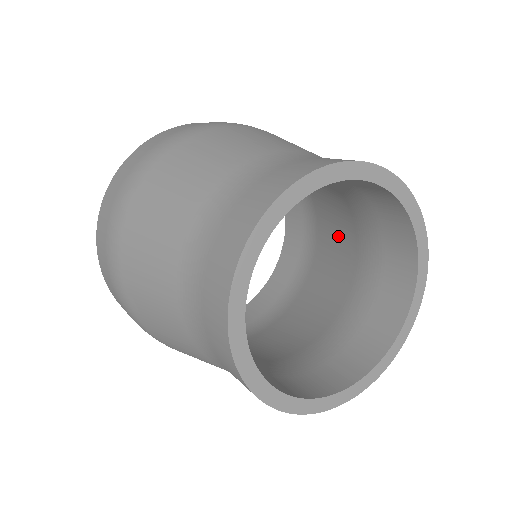
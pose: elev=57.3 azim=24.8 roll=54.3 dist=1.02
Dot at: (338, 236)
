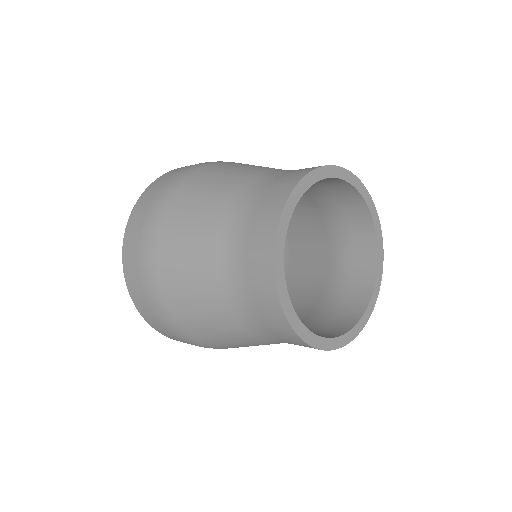
Dot at: (309, 239)
